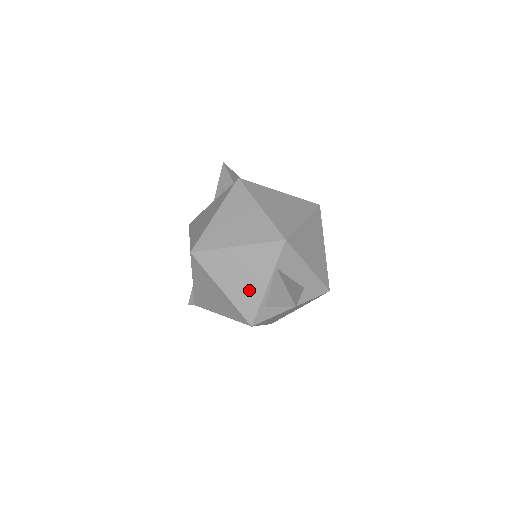
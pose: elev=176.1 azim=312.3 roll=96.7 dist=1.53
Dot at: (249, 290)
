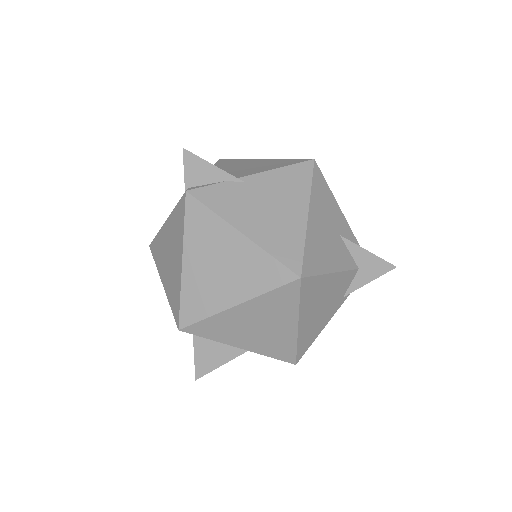
Dot at: occluded
